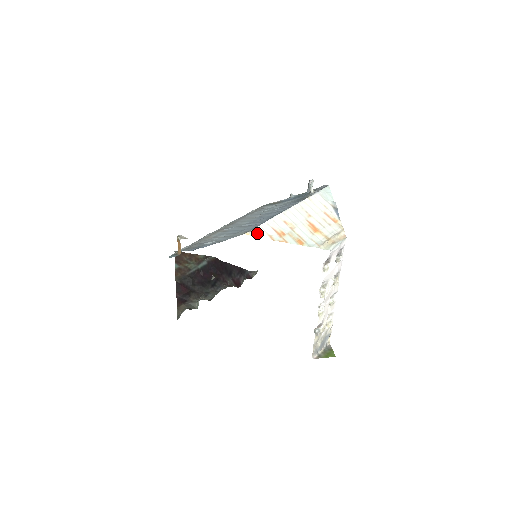
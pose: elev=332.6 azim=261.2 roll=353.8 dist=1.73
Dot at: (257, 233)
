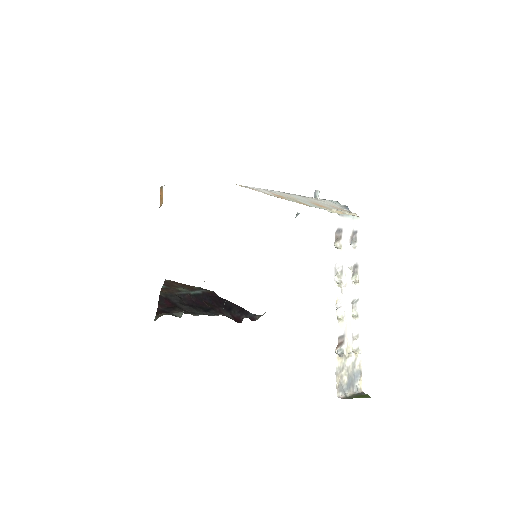
Dot at: (251, 188)
